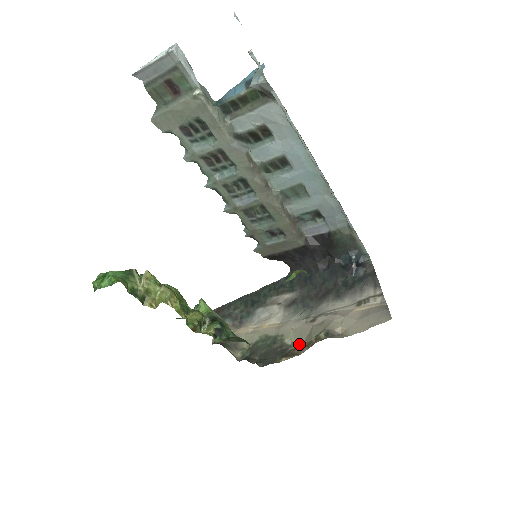
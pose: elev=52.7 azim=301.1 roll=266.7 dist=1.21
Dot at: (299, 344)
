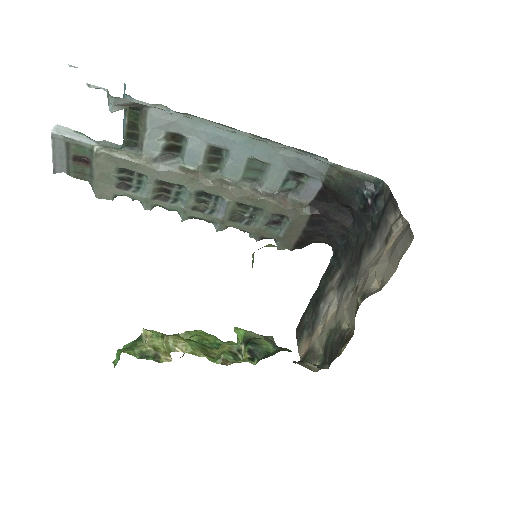
Dot at: (352, 323)
